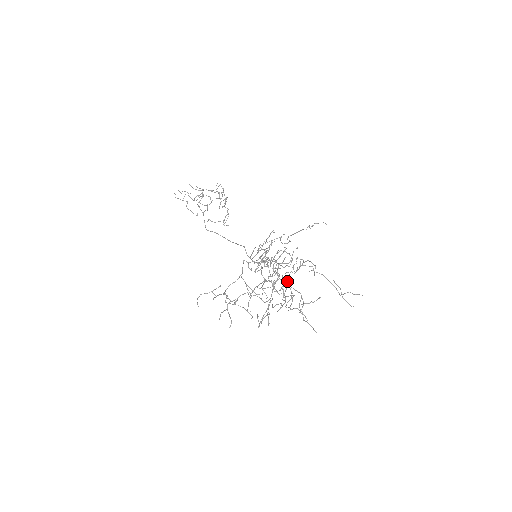
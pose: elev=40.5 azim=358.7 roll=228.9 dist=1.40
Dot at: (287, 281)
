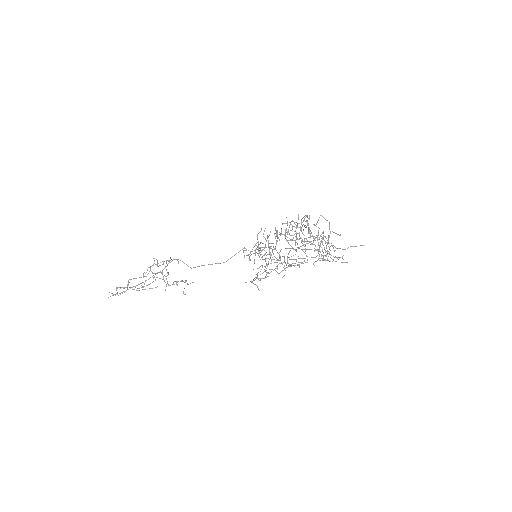
Dot at: (304, 240)
